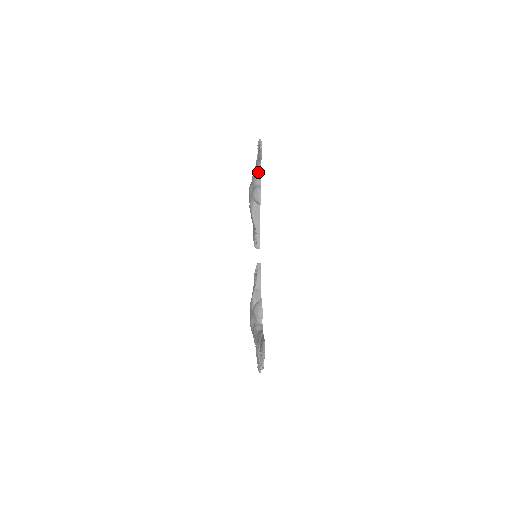
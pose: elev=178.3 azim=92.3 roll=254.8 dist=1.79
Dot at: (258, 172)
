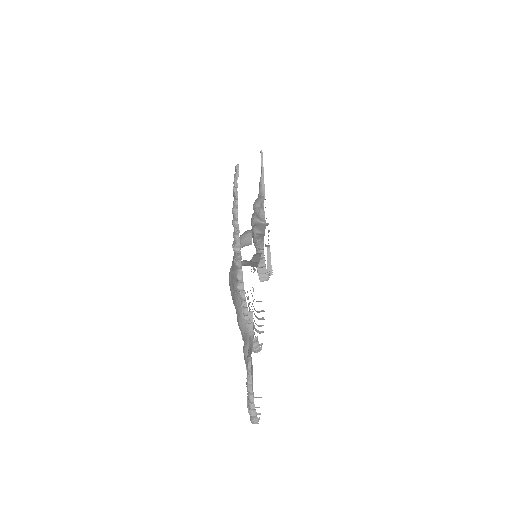
Dot at: (261, 188)
